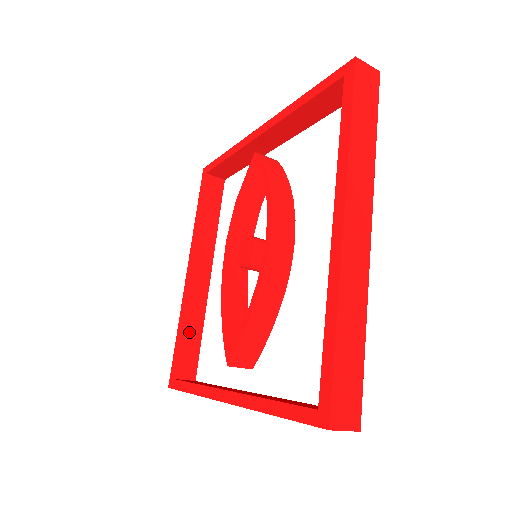
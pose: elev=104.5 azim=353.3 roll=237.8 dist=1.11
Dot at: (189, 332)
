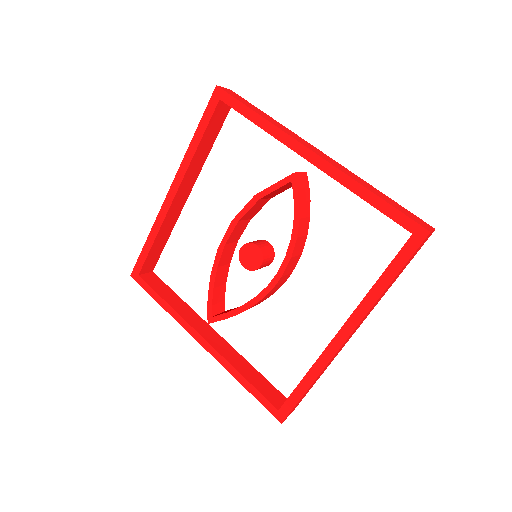
Dot at: (159, 242)
